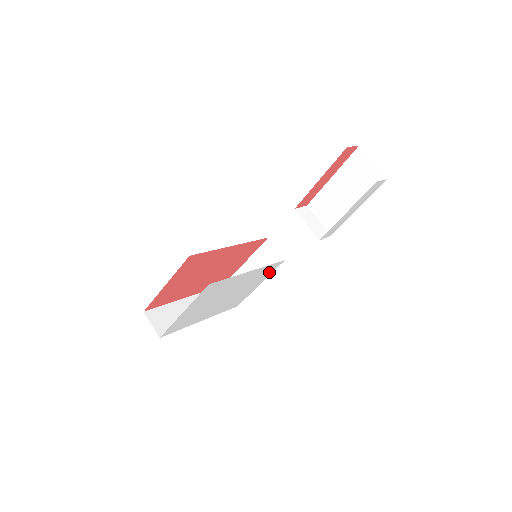
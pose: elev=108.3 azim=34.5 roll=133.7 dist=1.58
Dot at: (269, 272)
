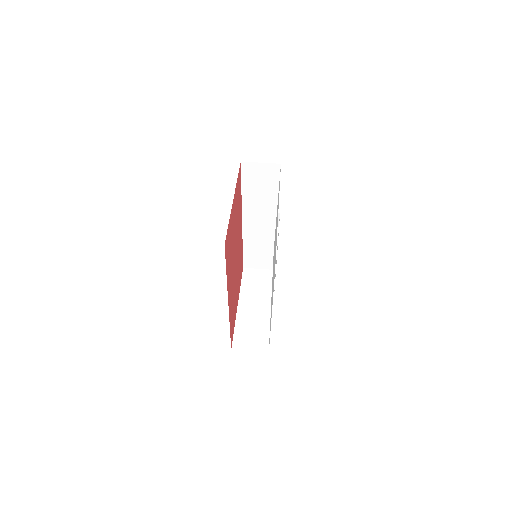
Dot at: occluded
